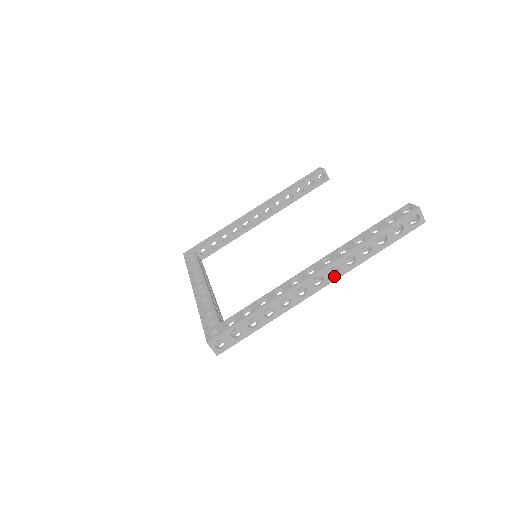
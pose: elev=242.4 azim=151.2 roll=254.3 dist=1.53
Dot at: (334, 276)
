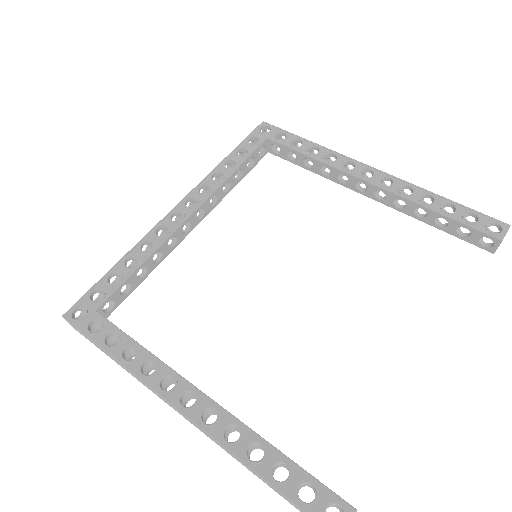
Dot at: (201, 430)
